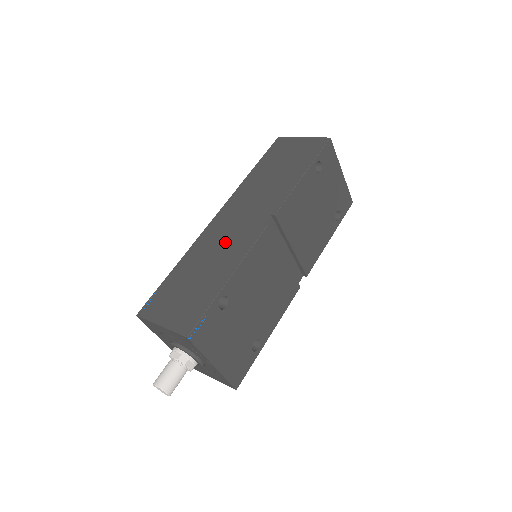
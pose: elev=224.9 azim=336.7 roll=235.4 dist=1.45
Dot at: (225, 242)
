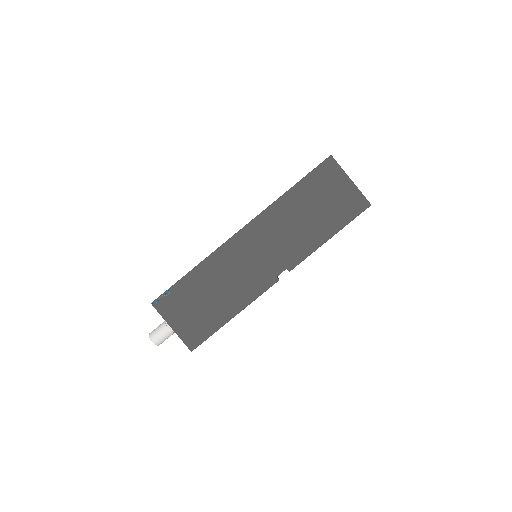
Dot at: (241, 273)
